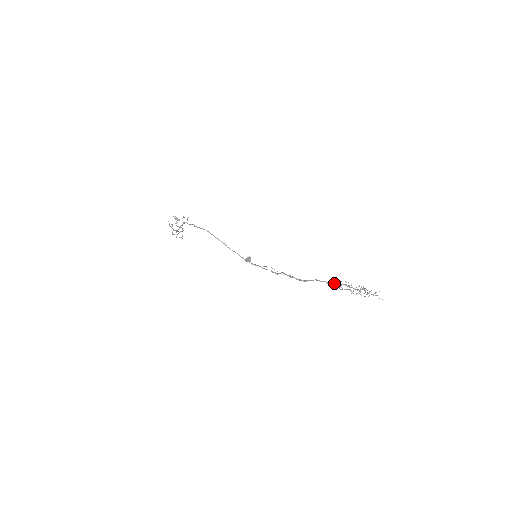
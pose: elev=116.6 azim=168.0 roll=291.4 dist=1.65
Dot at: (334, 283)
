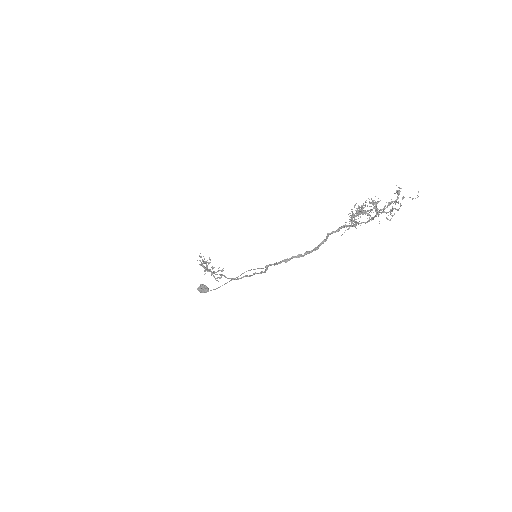
Dot at: (349, 221)
